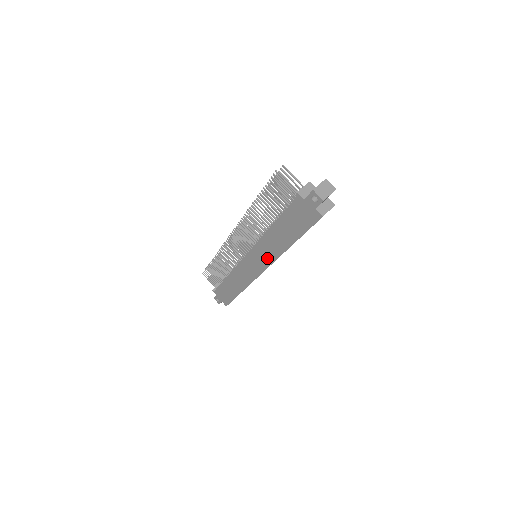
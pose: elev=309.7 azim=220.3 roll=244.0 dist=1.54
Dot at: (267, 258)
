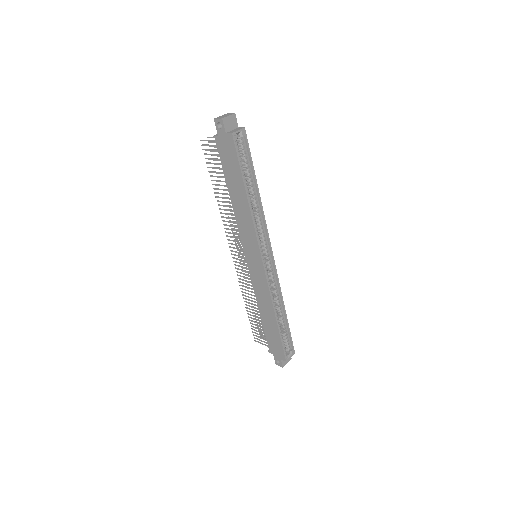
Dot at: (251, 237)
